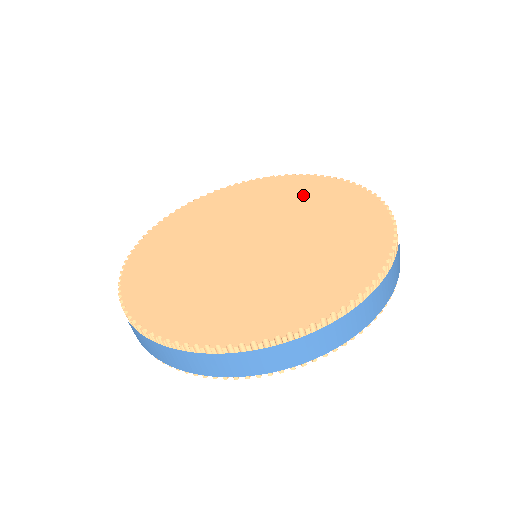
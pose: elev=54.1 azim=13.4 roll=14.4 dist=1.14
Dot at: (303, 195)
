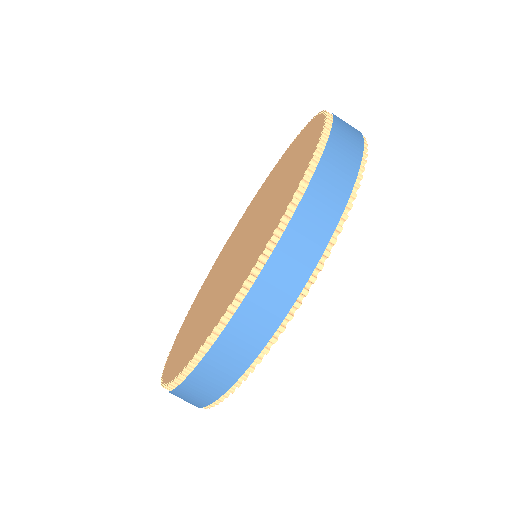
Dot at: (282, 166)
